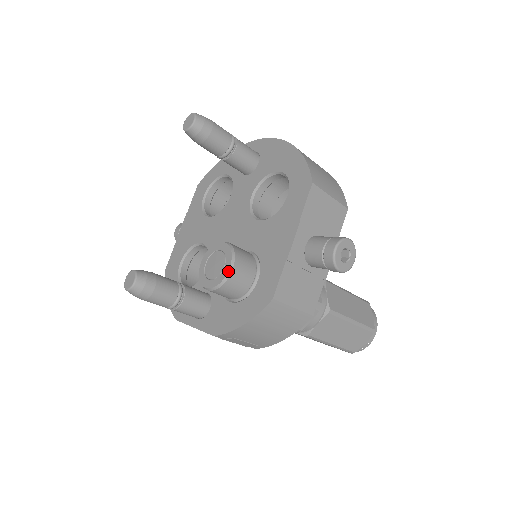
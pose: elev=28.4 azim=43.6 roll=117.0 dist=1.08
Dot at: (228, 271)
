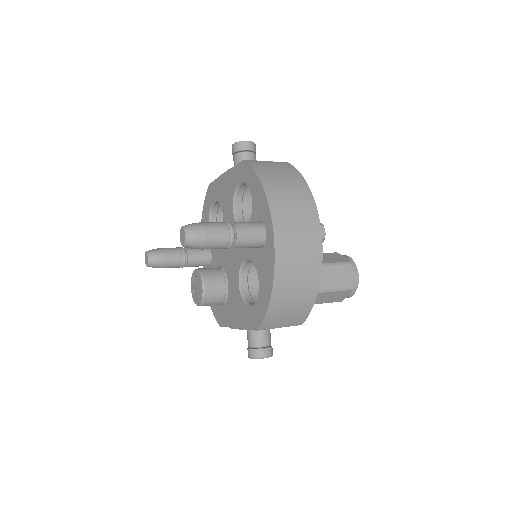
Dot at: (197, 305)
